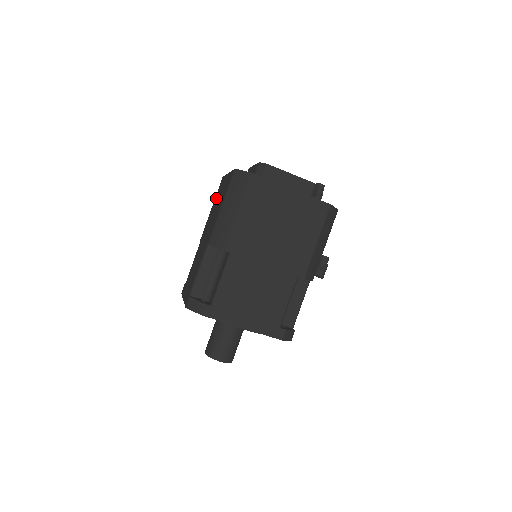
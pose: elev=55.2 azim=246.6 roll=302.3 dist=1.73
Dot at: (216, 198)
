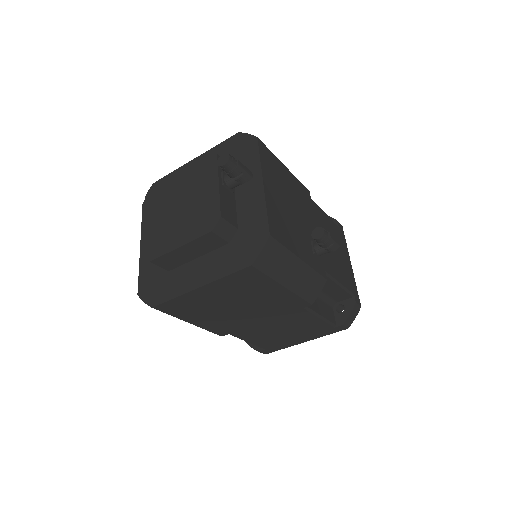
Dot at: occluded
